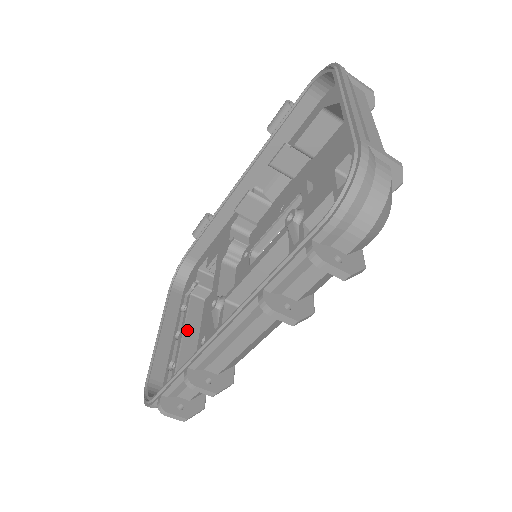
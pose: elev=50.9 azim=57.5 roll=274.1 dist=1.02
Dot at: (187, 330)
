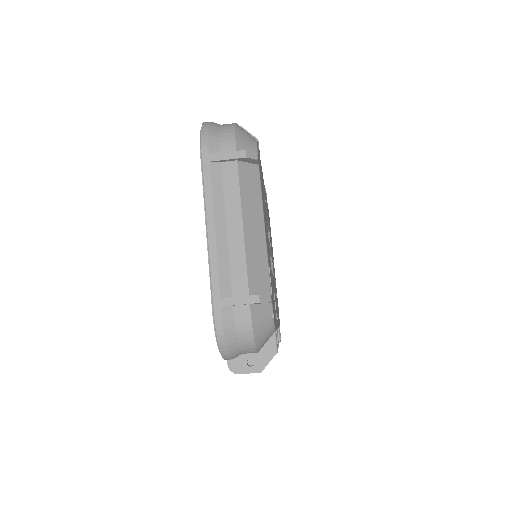
Dot at: occluded
